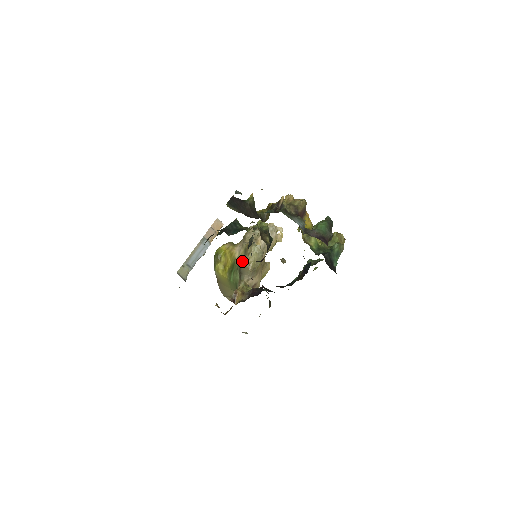
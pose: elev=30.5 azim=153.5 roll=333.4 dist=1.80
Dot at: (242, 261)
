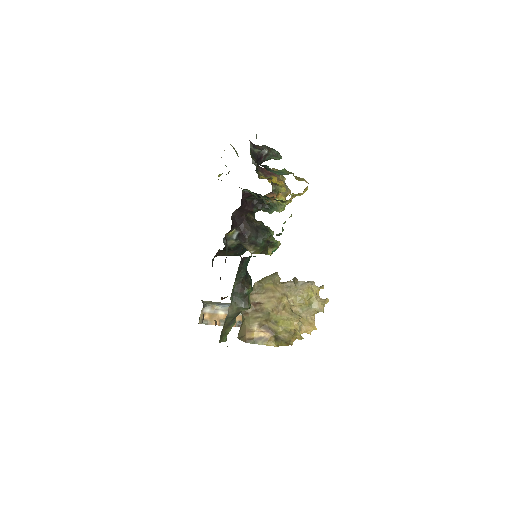
Dot at: occluded
